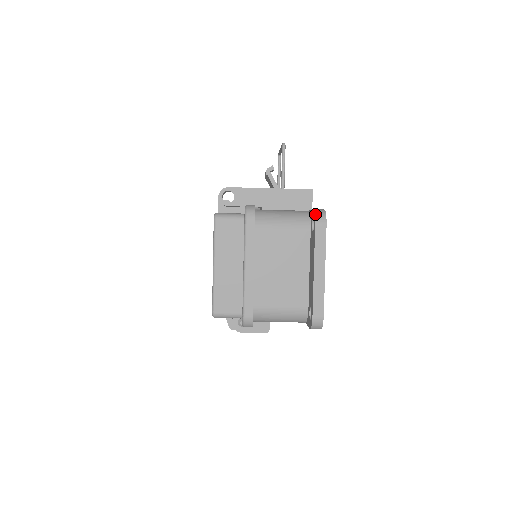
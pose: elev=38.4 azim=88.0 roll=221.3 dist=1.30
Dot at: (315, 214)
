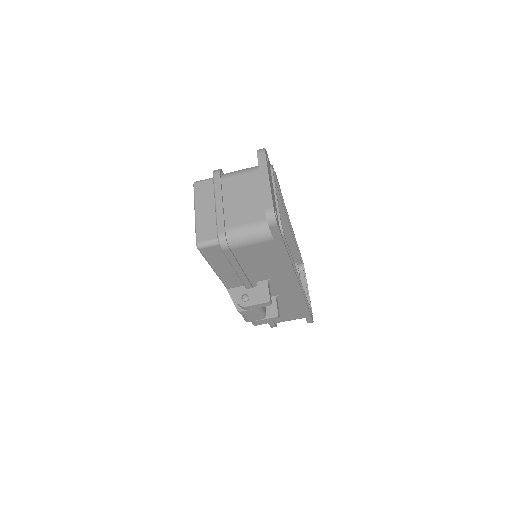
Dot at: (257, 150)
